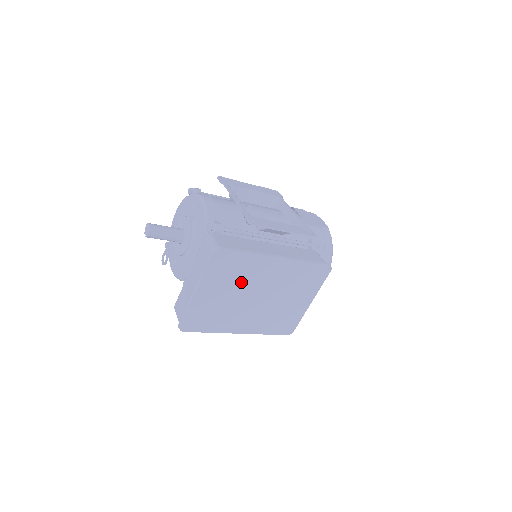
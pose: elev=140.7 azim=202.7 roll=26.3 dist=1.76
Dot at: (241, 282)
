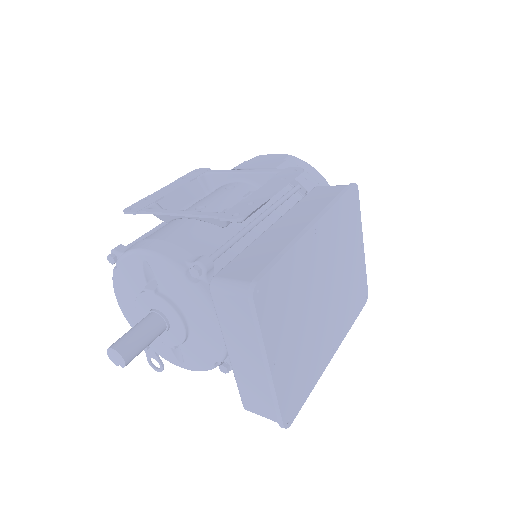
Dot at: (300, 298)
